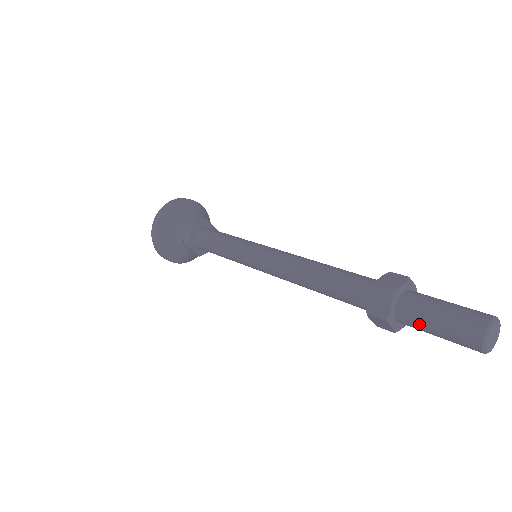
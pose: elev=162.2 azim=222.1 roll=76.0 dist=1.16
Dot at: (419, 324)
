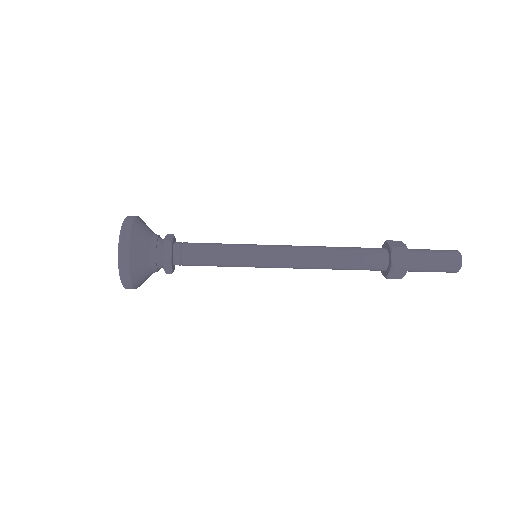
Dot at: (423, 254)
